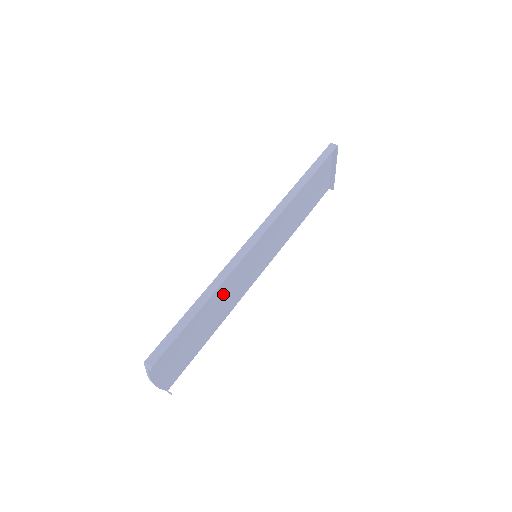
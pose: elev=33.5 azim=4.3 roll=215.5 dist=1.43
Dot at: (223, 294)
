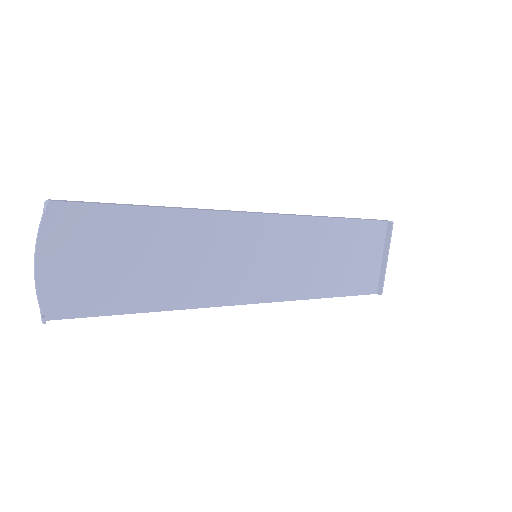
Dot at: (194, 251)
